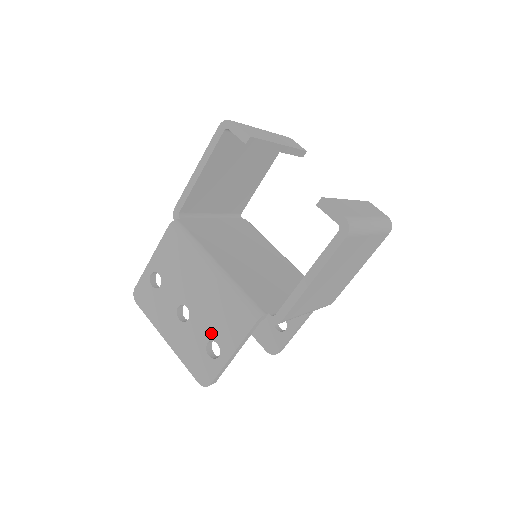
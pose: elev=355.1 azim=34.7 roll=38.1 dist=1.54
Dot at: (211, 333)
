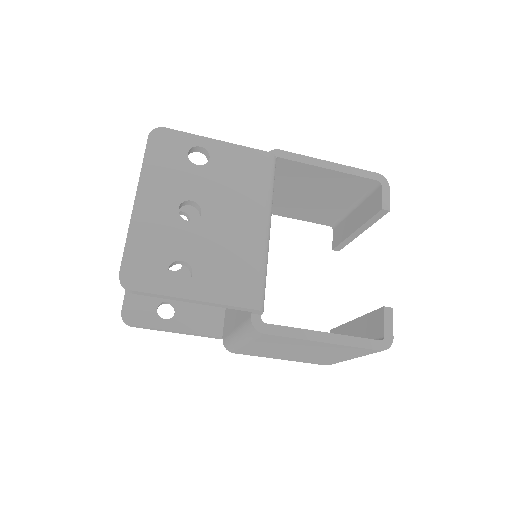
Dot at: (198, 260)
